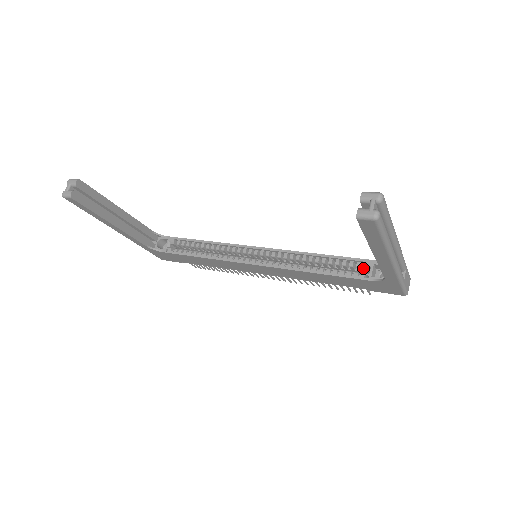
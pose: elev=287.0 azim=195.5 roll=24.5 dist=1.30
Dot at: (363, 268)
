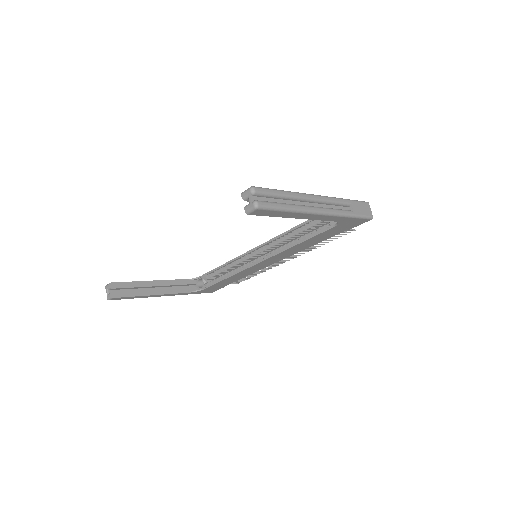
Dot at: occluded
